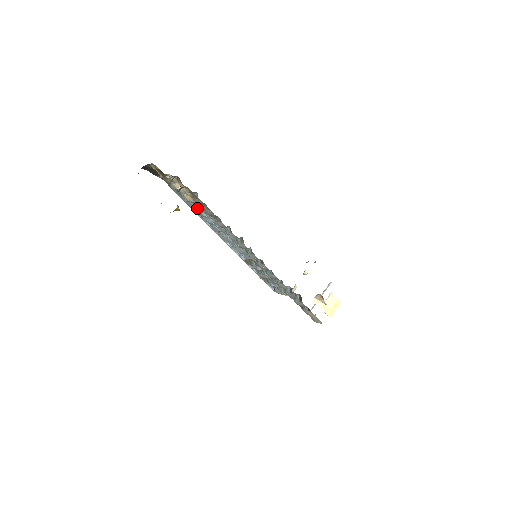
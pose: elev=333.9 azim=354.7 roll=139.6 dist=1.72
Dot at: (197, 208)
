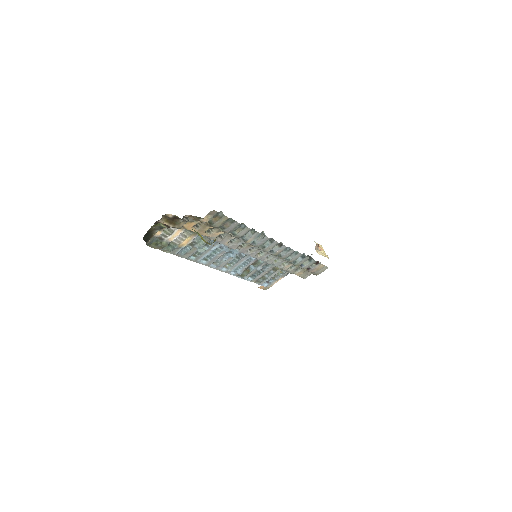
Dot at: (198, 246)
